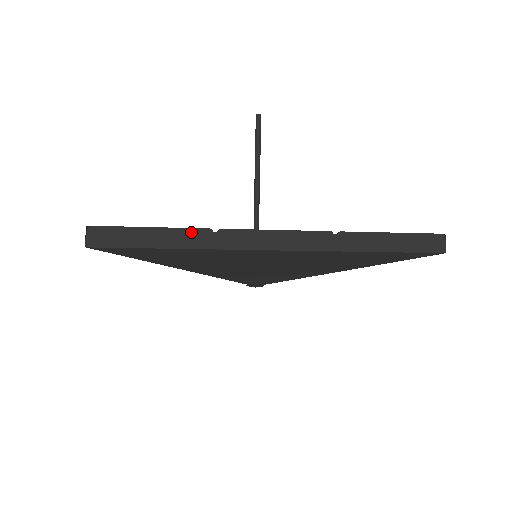
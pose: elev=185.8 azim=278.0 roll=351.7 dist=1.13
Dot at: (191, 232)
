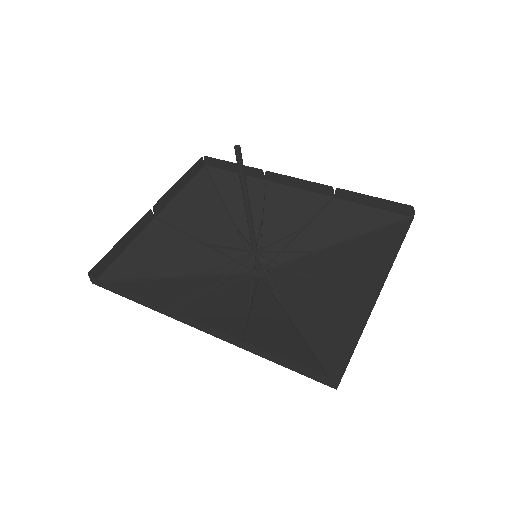
Dot at: (142, 299)
